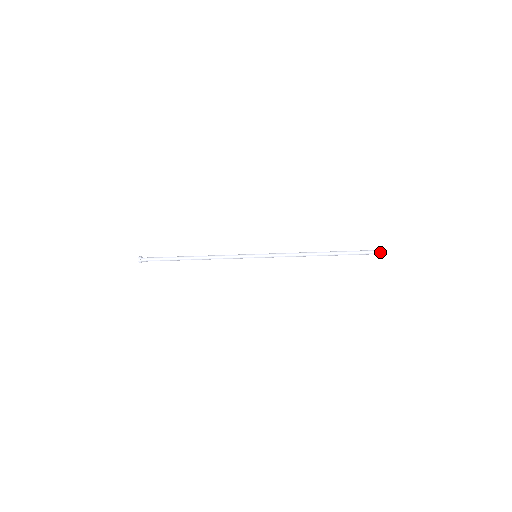
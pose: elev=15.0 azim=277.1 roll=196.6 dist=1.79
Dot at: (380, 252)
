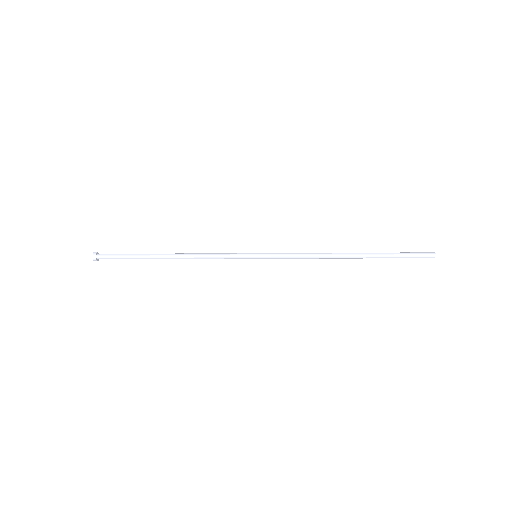
Dot at: (427, 257)
